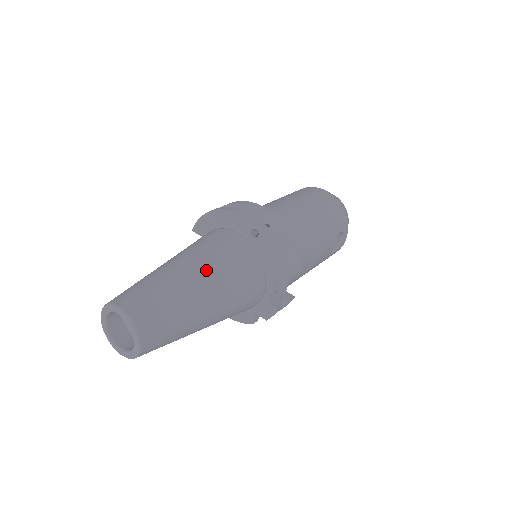
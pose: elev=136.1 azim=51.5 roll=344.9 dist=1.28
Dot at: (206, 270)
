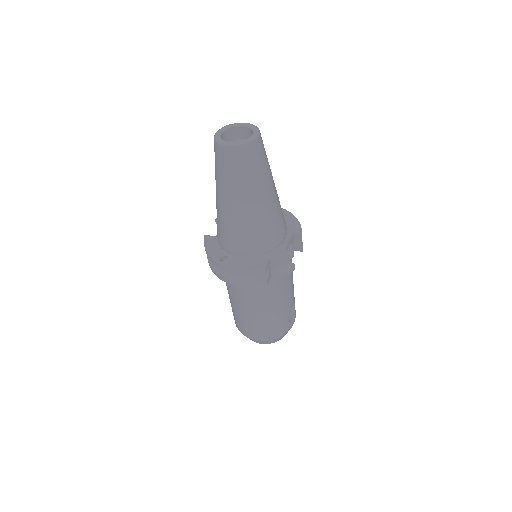
Dot at: occluded
